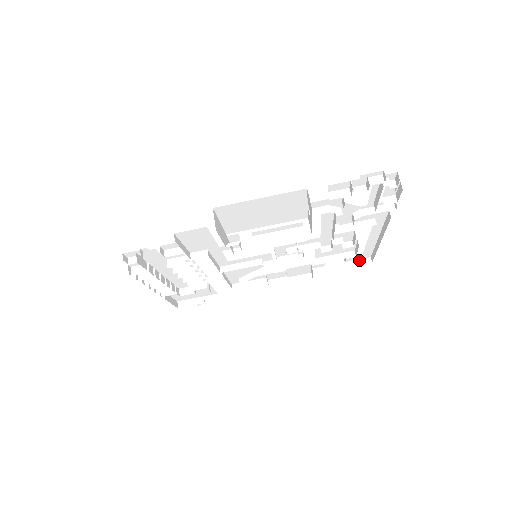
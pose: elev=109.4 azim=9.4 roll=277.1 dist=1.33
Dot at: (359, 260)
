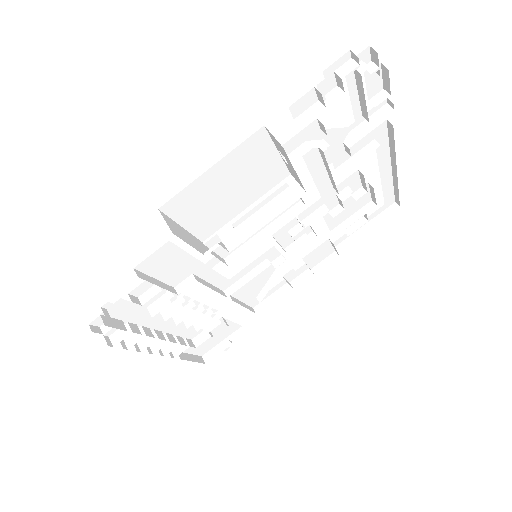
Dot at: (383, 212)
